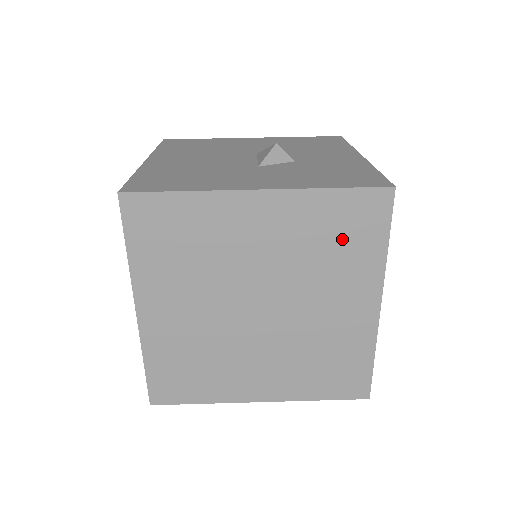
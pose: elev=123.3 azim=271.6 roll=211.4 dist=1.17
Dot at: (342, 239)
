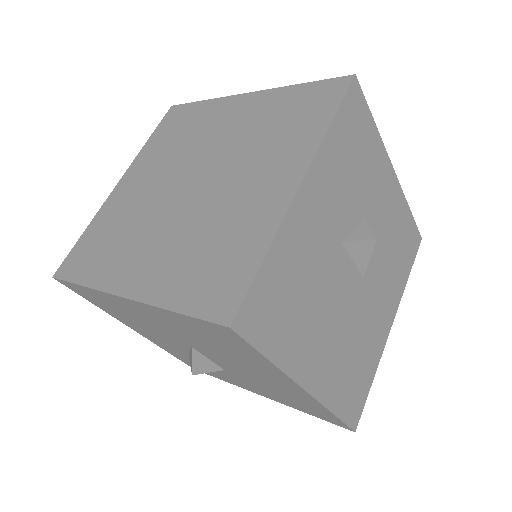
Dot at: (291, 120)
